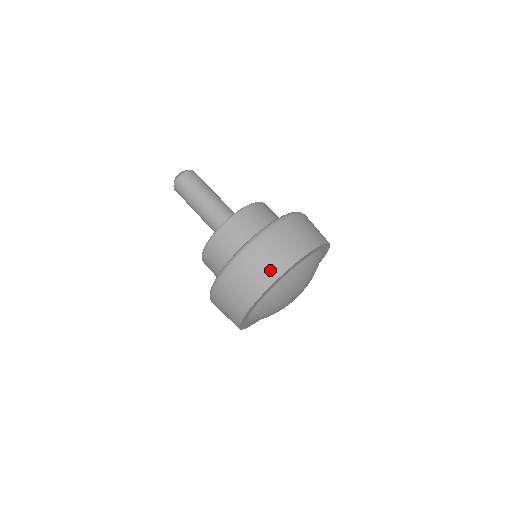
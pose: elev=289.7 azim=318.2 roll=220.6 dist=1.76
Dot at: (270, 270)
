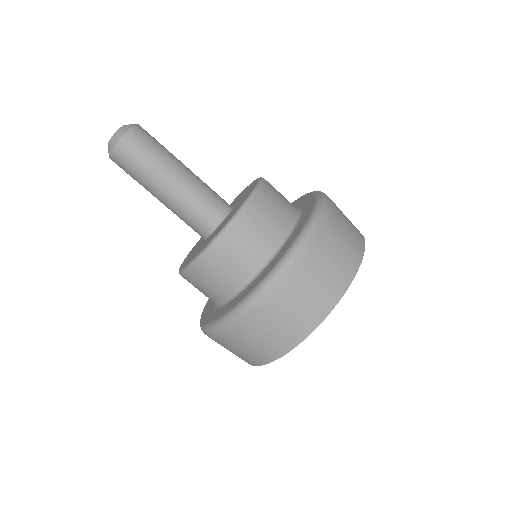
Dot at: (343, 267)
